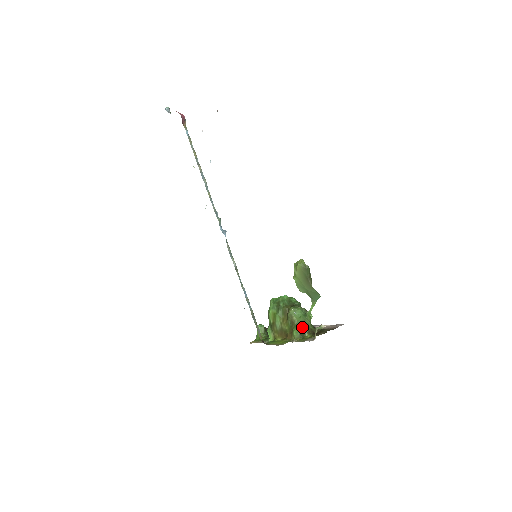
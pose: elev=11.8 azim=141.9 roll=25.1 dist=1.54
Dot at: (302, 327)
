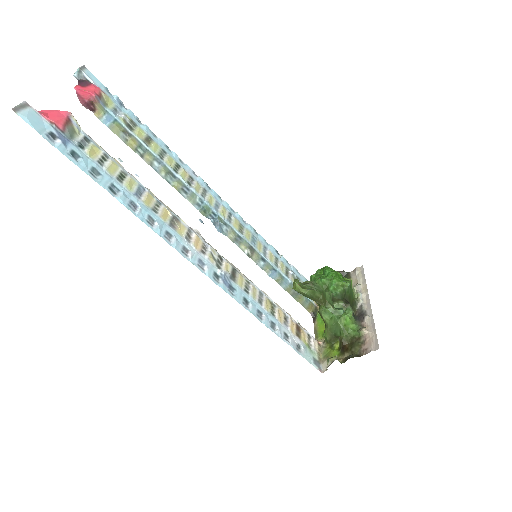
Dot at: (332, 332)
